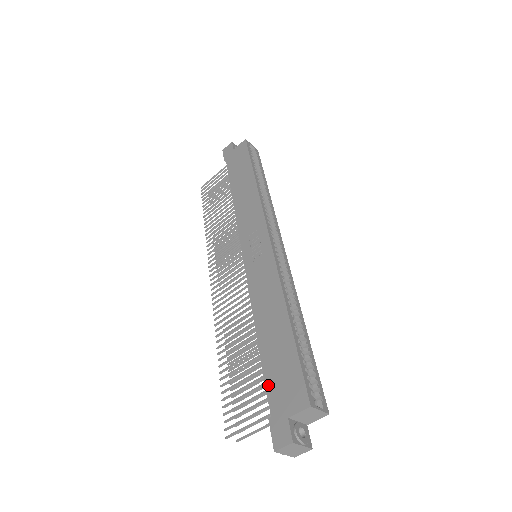
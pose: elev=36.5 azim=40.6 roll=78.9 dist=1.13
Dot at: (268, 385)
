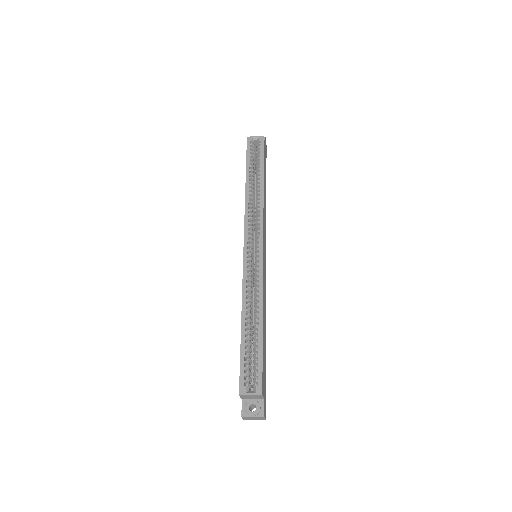
Dot at: occluded
